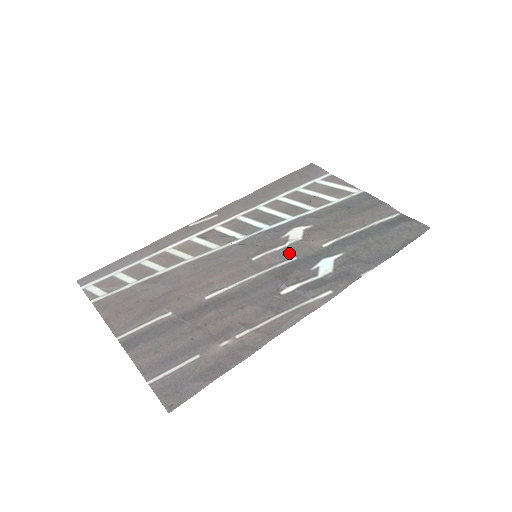
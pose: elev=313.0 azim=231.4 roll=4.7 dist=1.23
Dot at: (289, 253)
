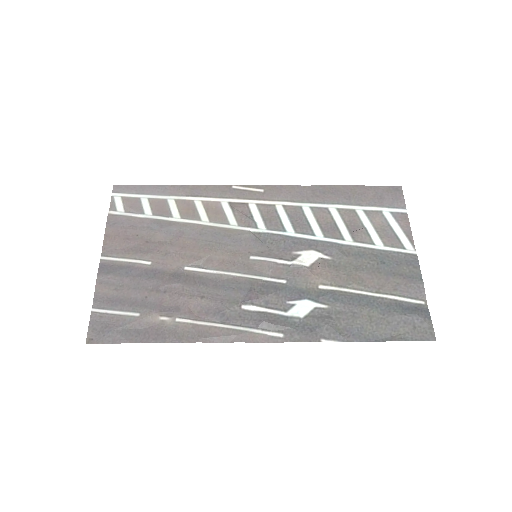
Dot at: (284, 273)
